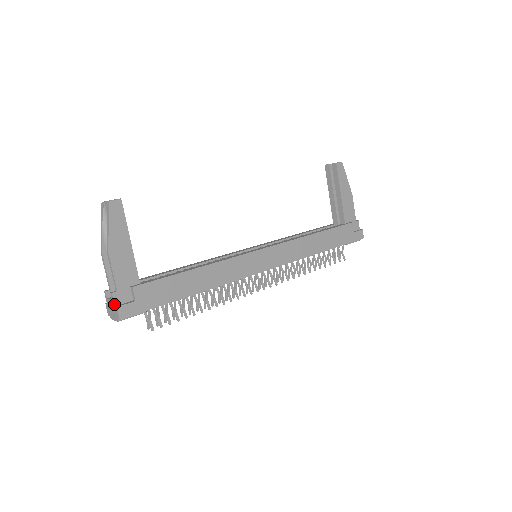
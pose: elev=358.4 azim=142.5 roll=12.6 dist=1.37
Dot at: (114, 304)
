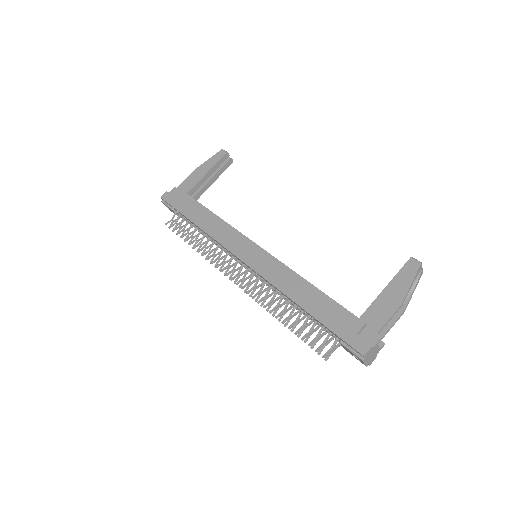
Dot at: (170, 192)
